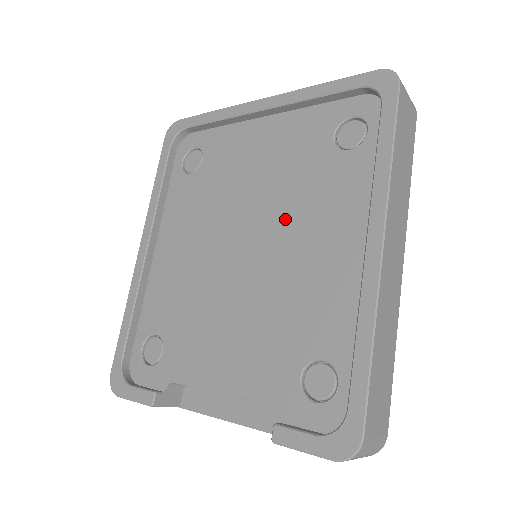
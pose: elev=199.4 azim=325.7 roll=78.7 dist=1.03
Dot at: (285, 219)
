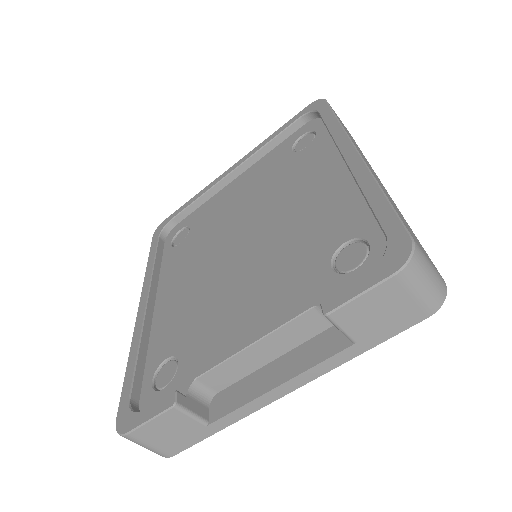
Dot at: (272, 204)
